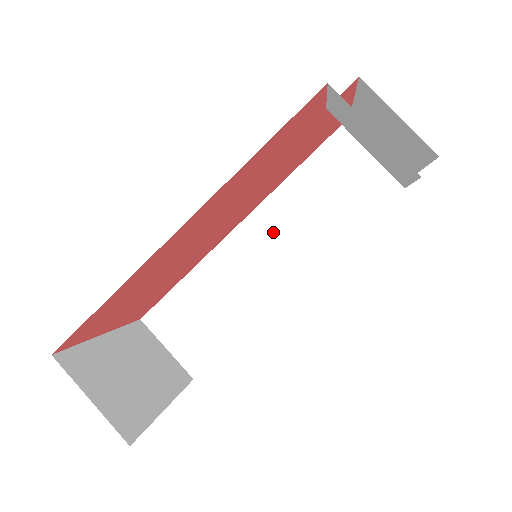
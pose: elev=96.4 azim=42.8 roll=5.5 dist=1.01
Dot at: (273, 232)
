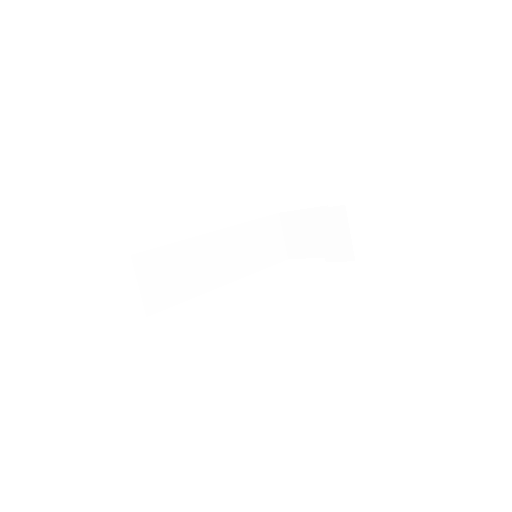
Dot at: (228, 247)
